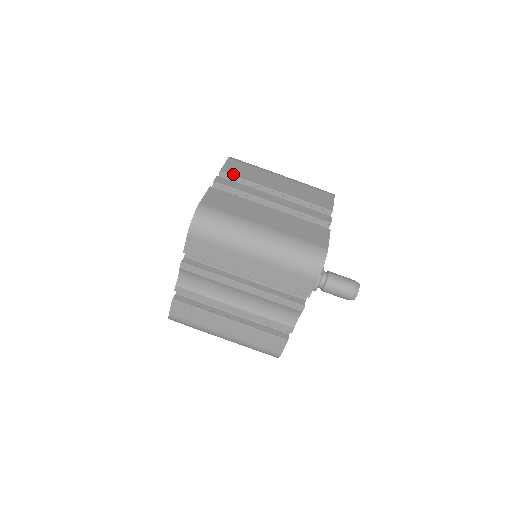
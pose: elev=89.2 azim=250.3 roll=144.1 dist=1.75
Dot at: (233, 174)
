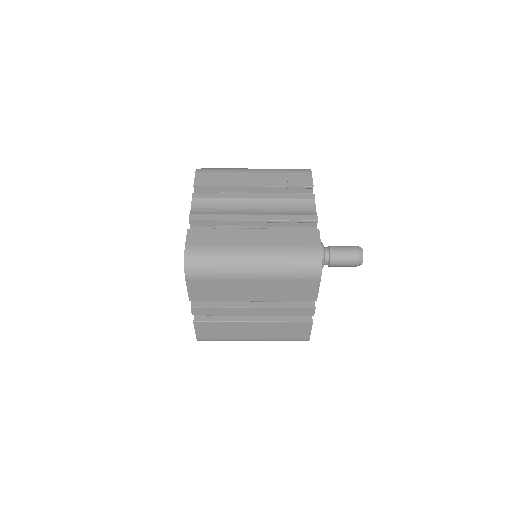
Dot at: (203, 300)
